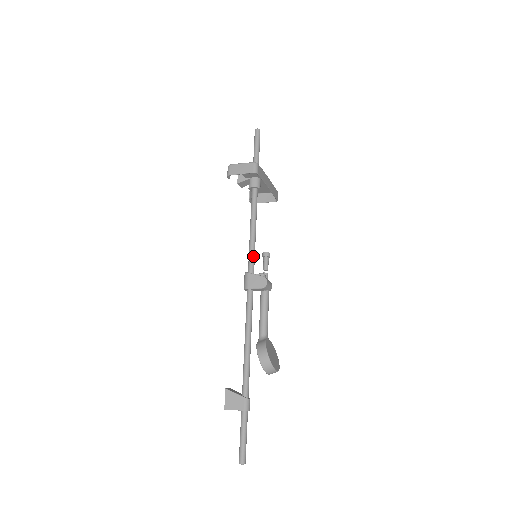
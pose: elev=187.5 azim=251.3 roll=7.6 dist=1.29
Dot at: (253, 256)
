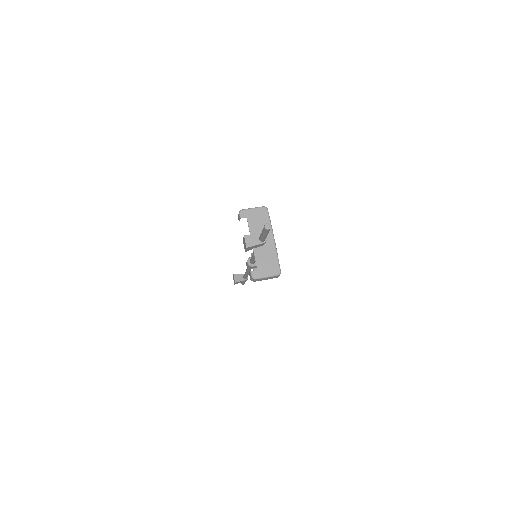
Dot at: occluded
